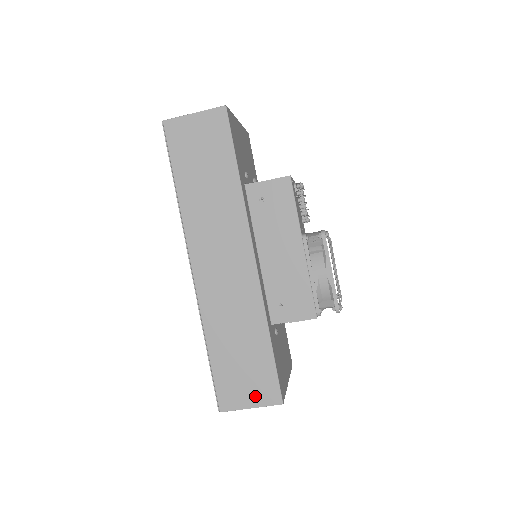
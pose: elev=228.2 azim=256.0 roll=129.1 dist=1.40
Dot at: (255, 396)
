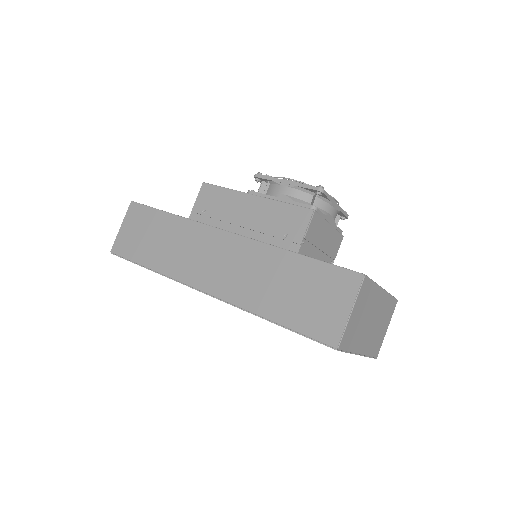
Dot at: (340, 300)
